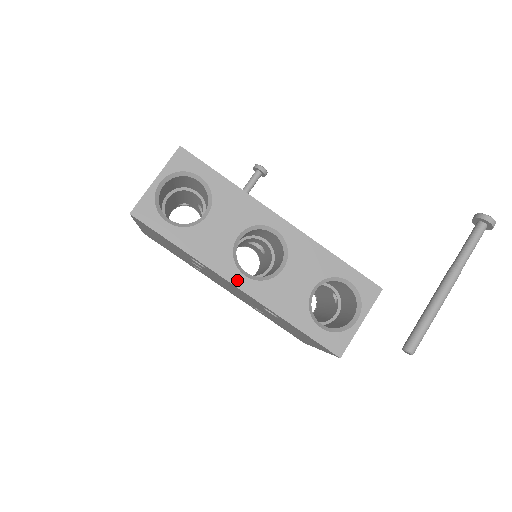
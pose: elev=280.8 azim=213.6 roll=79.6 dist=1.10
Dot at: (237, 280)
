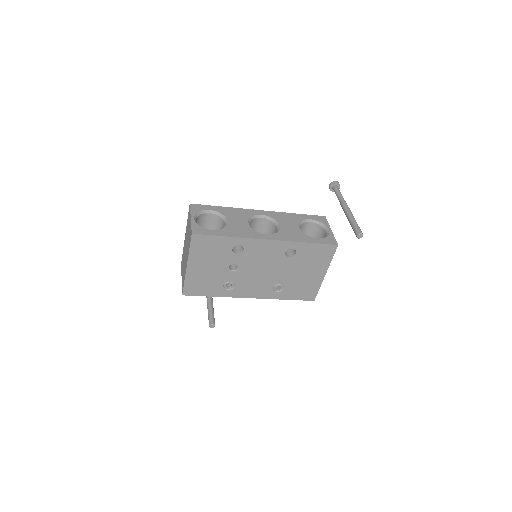
Dot at: (265, 237)
